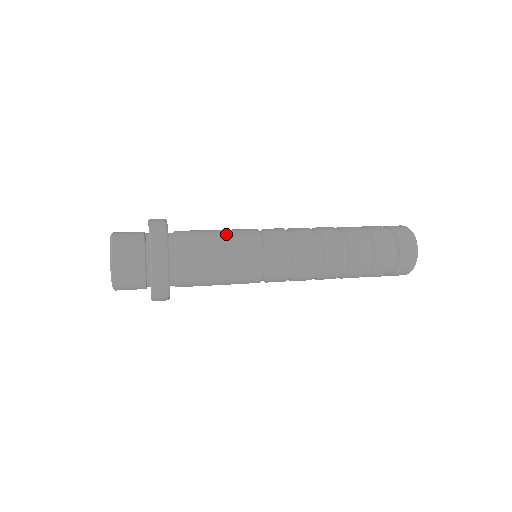
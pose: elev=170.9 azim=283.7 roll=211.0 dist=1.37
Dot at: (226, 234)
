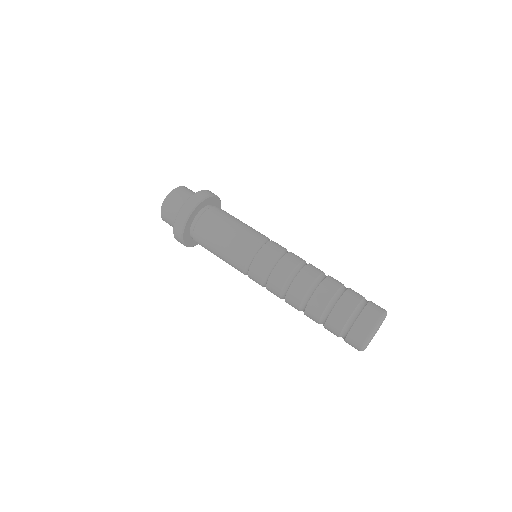
Dot at: (229, 237)
